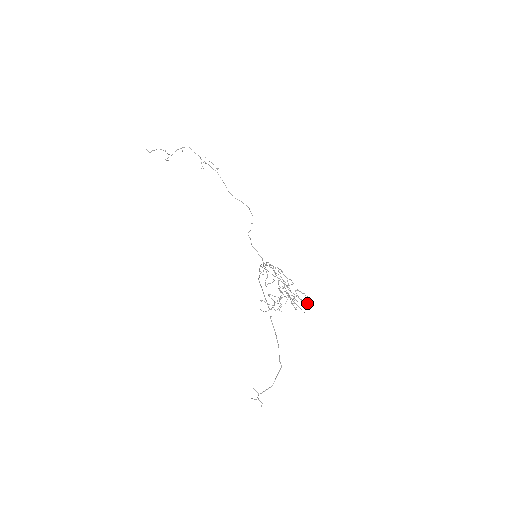
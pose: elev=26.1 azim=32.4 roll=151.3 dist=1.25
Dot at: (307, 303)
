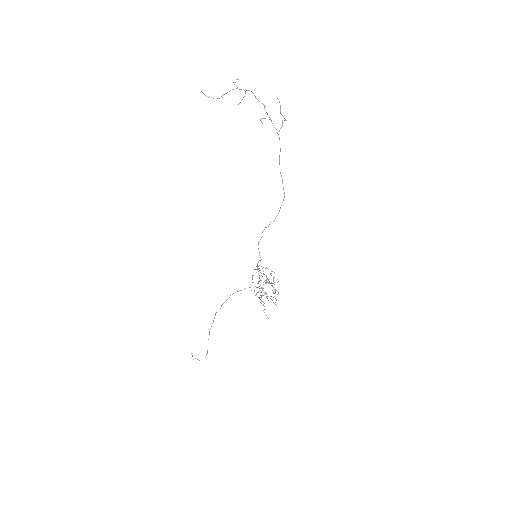
Dot at: (266, 315)
